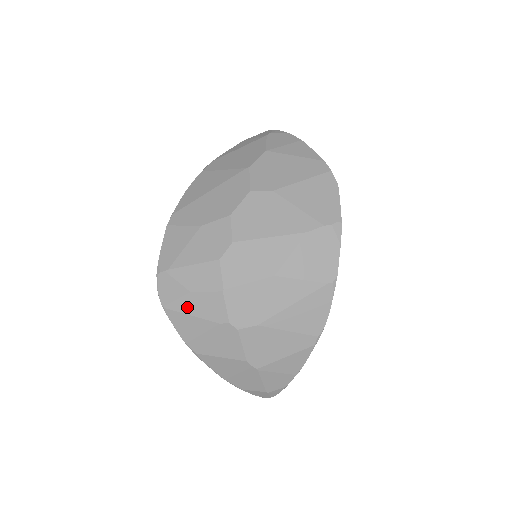
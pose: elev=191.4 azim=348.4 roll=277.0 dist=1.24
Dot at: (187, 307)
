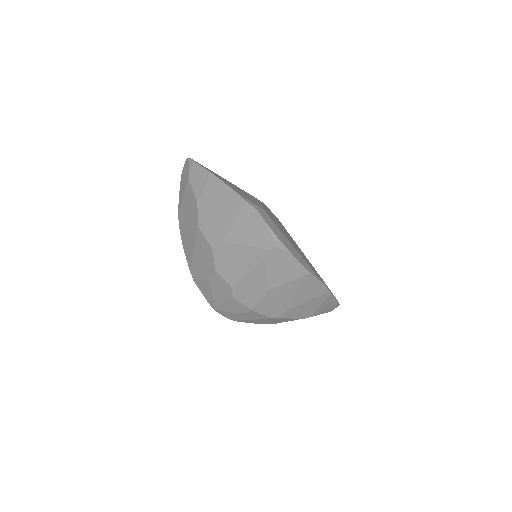
Dot at: (244, 318)
